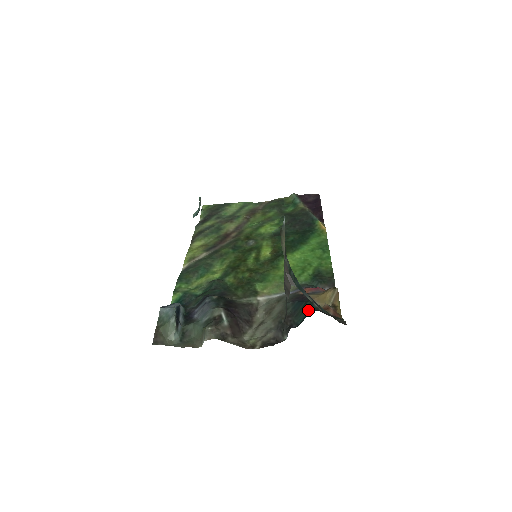
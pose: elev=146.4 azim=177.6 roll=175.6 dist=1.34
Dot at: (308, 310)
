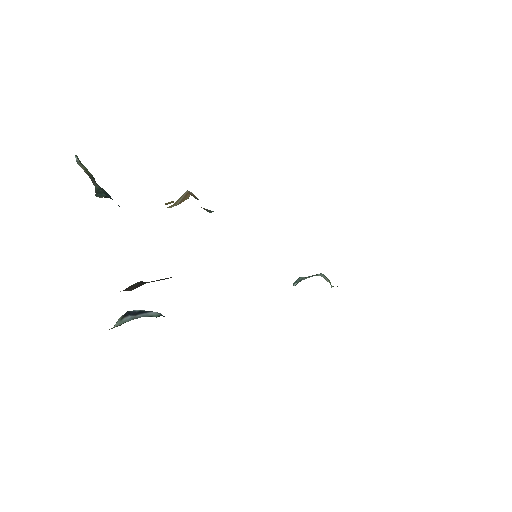
Dot at: occluded
